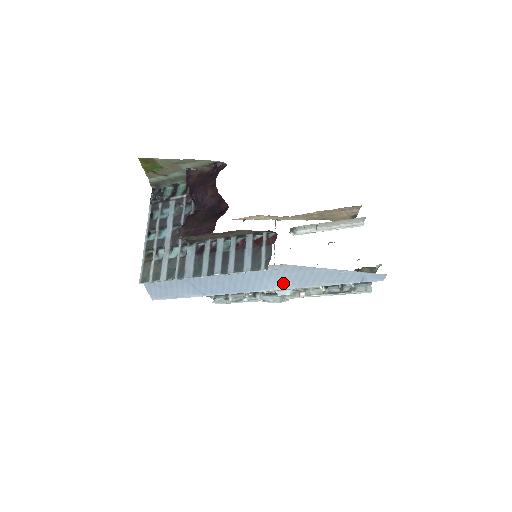
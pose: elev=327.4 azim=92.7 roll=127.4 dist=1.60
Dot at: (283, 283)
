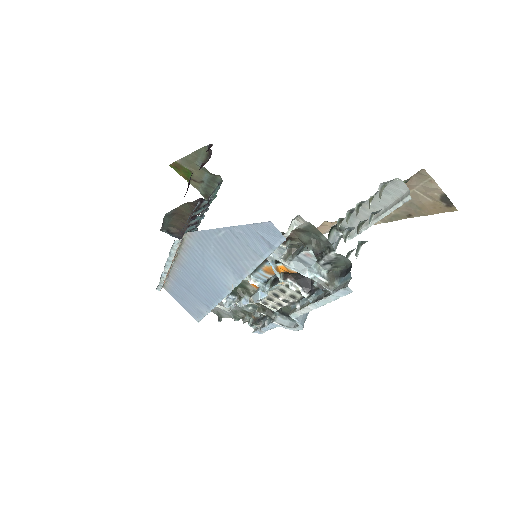
Dot at: (225, 272)
